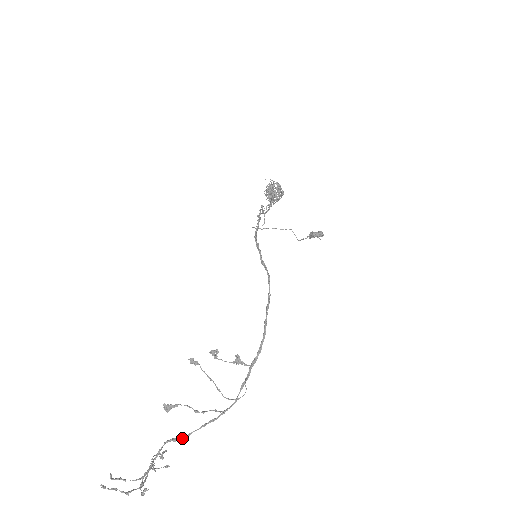
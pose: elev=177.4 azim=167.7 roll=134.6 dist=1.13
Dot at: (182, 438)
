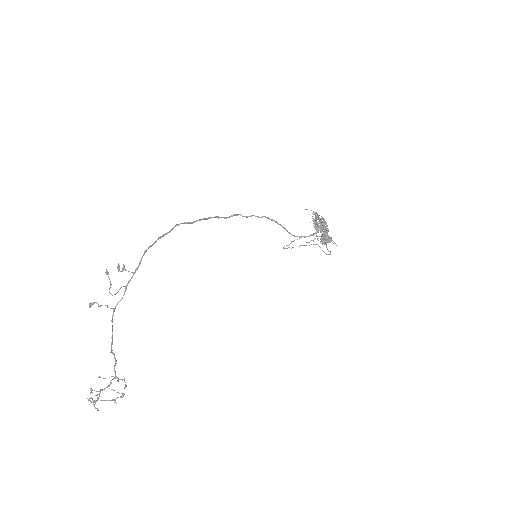
Dot at: (111, 347)
